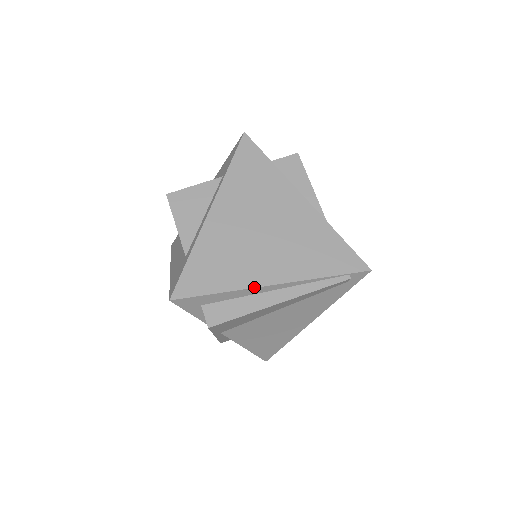
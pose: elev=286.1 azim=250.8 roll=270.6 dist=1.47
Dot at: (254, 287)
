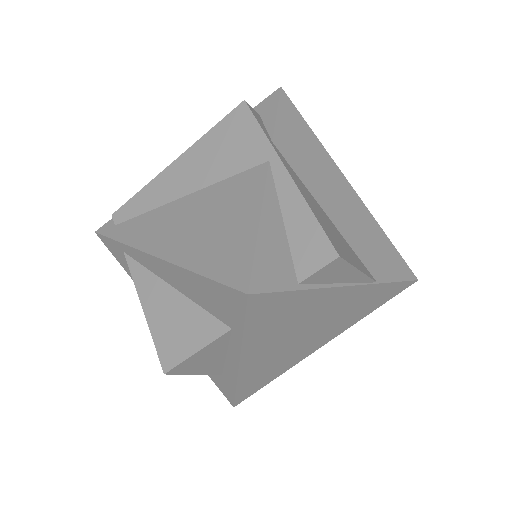
Dot at: occluded
